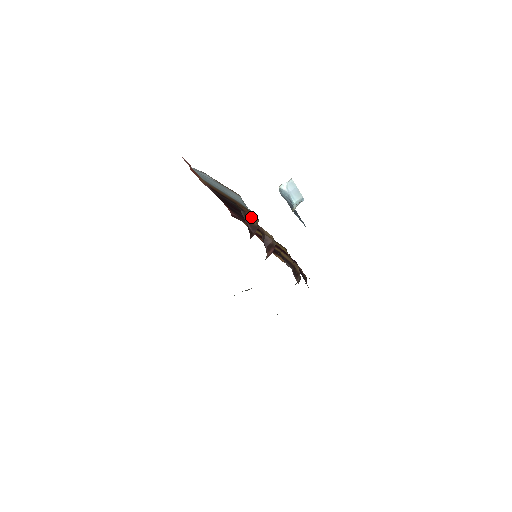
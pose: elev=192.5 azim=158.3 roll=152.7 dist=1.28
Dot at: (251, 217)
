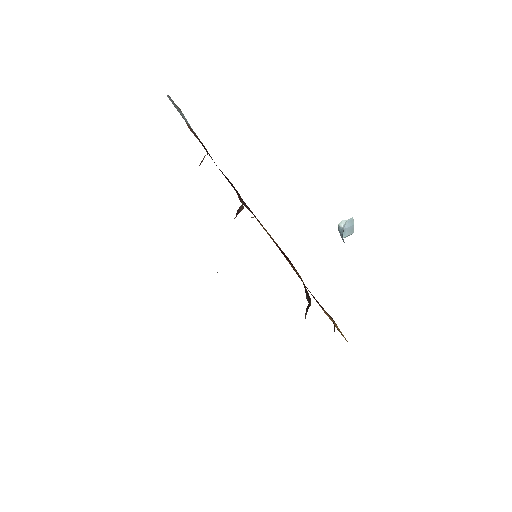
Dot at: occluded
